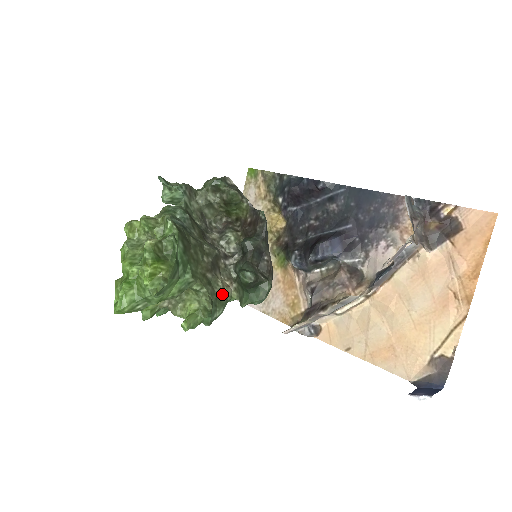
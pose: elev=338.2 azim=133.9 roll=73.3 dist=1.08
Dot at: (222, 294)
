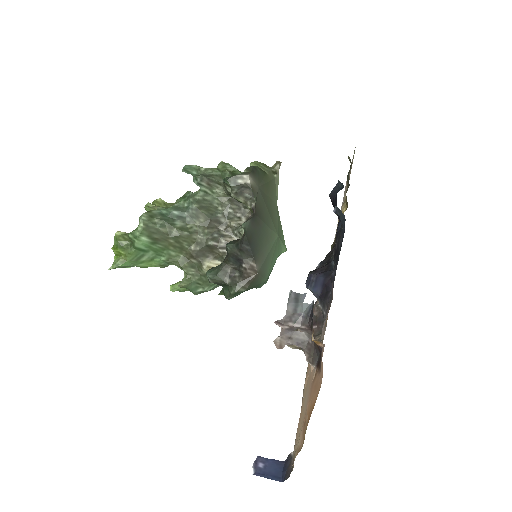
Dot at: occluded
